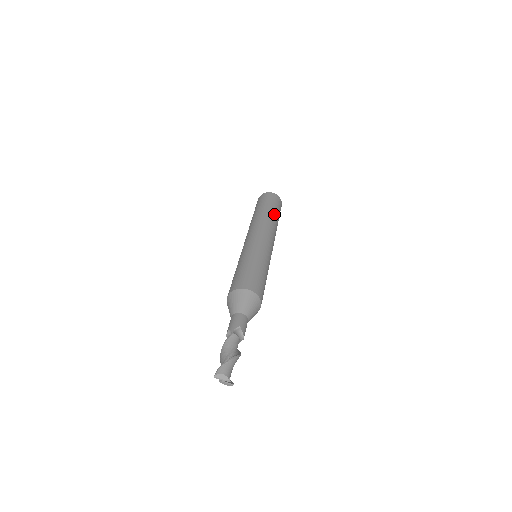
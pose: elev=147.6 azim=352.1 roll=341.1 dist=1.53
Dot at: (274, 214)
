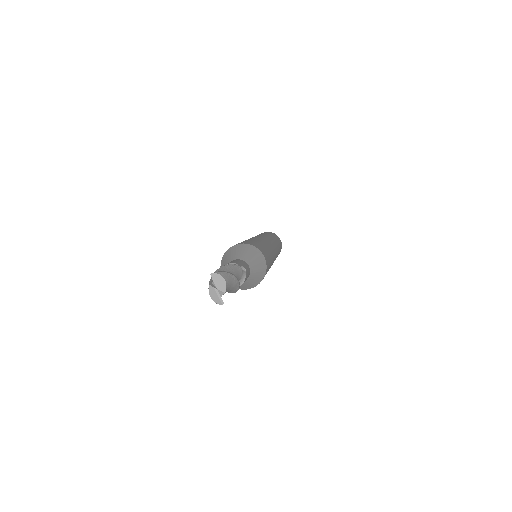
Dot at: (279, 249)
